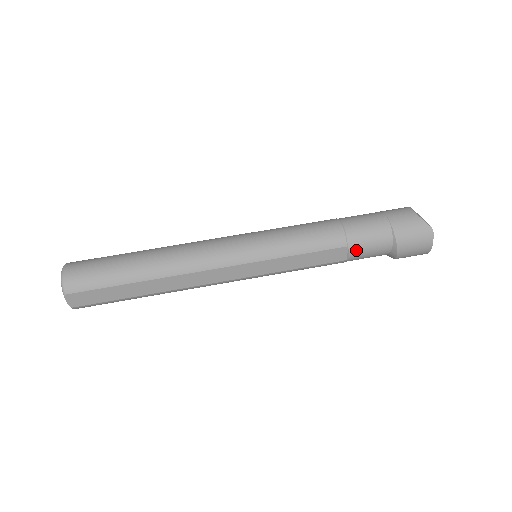
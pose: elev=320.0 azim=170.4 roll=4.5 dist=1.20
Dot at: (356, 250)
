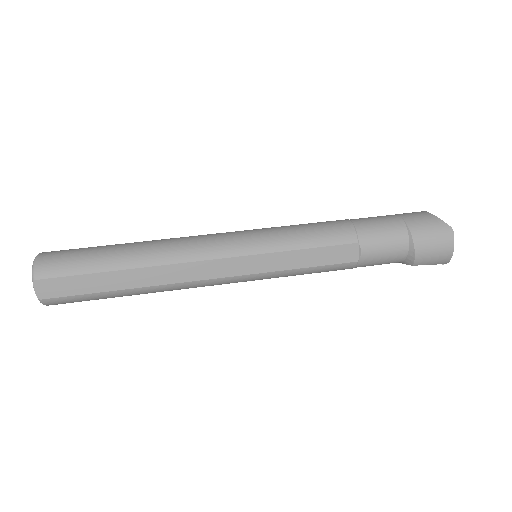
Dot at: (368, 248)
